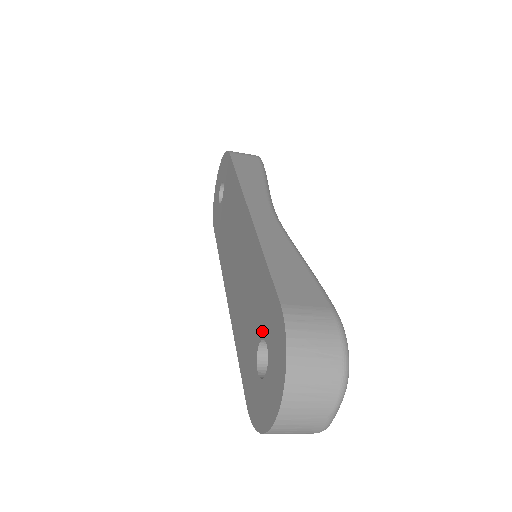
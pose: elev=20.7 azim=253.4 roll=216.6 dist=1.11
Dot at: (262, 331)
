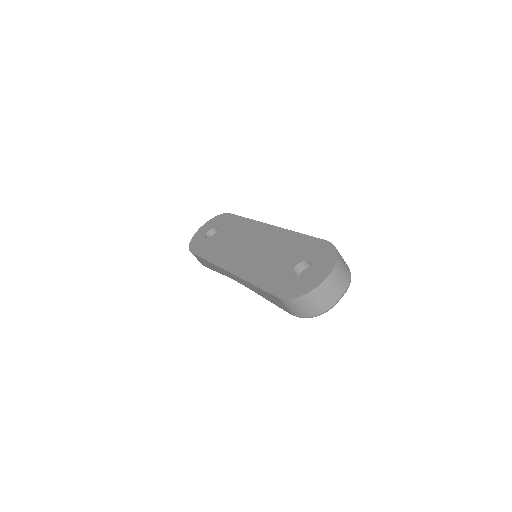
Dot at: (301, 258)
